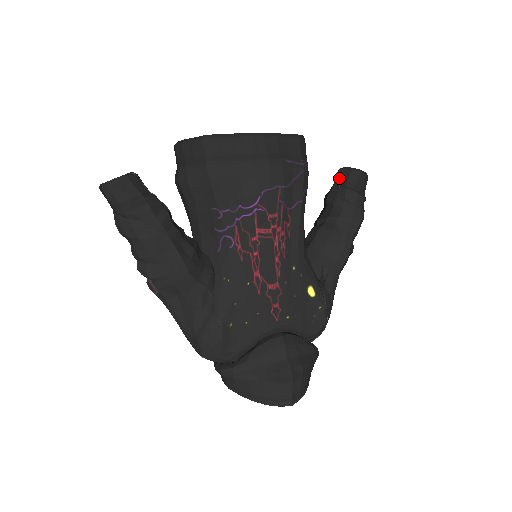
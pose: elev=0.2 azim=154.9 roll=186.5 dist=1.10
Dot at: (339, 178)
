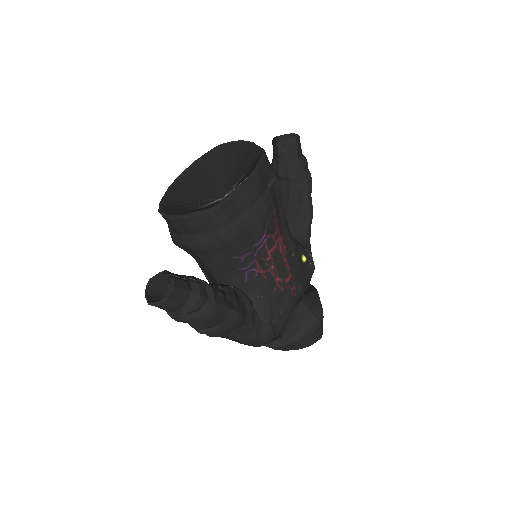
Dot at: (281, 151)
